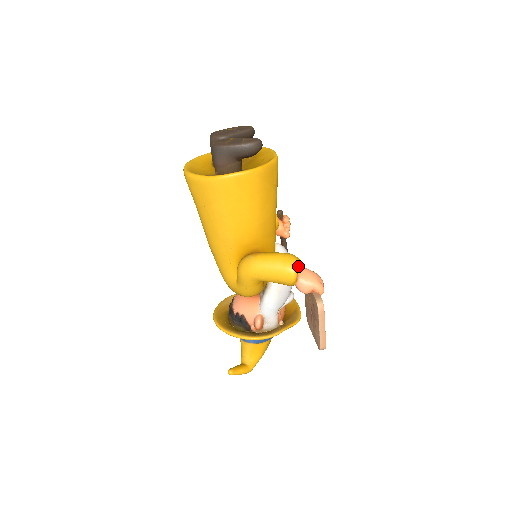
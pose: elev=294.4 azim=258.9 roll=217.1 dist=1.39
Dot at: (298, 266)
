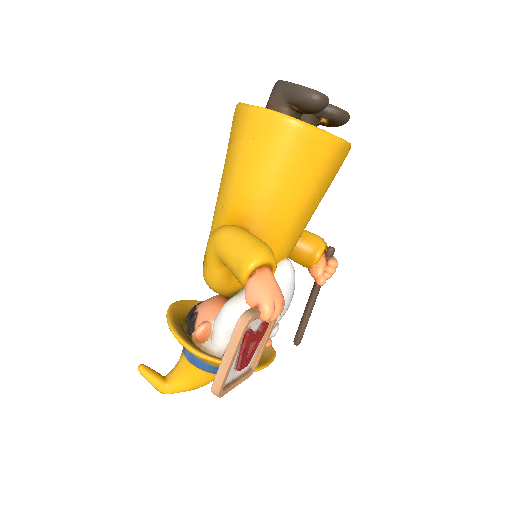
Dot at: (263, 261)
